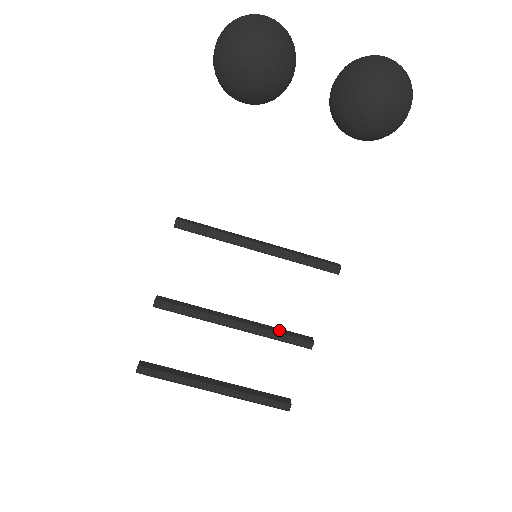
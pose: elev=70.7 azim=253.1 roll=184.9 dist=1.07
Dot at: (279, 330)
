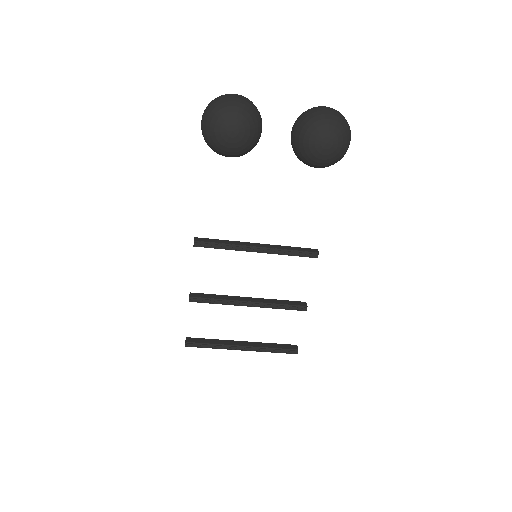
Dot at: (281, 302)
